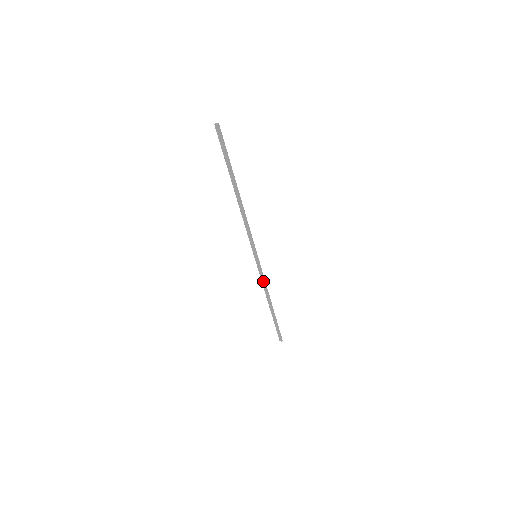
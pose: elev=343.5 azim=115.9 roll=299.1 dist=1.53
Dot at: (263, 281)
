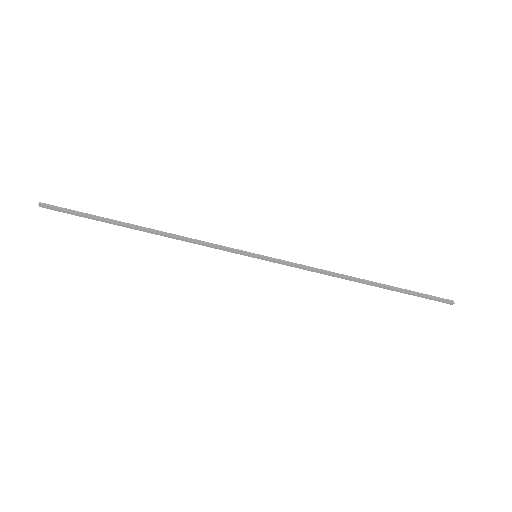
Dot at: (307, 269)
